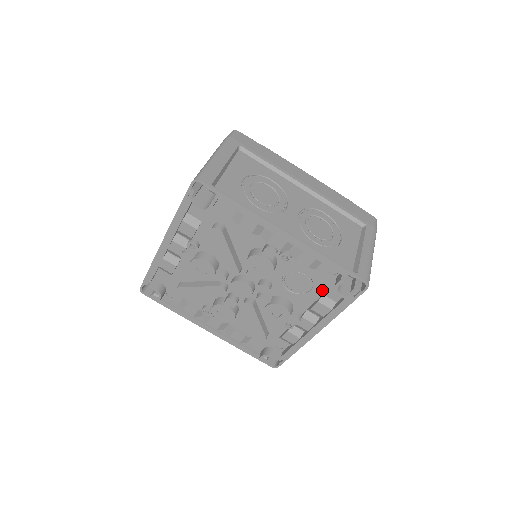
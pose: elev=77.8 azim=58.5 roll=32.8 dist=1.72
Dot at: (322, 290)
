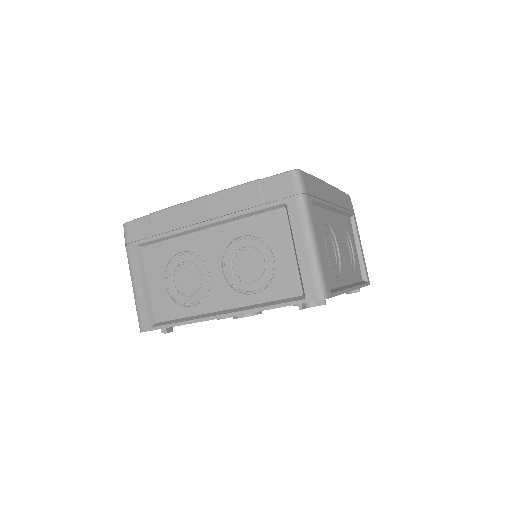
Dot at: occluded
